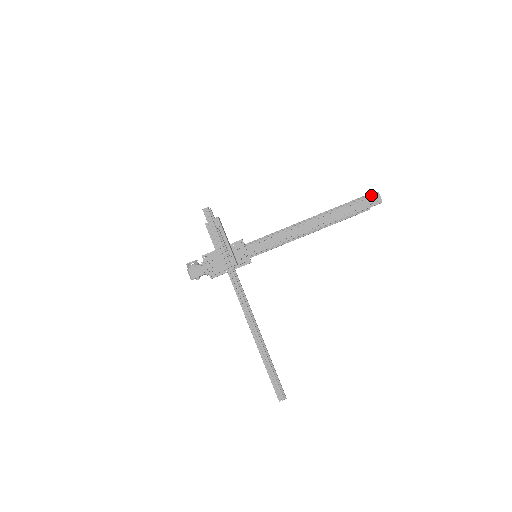
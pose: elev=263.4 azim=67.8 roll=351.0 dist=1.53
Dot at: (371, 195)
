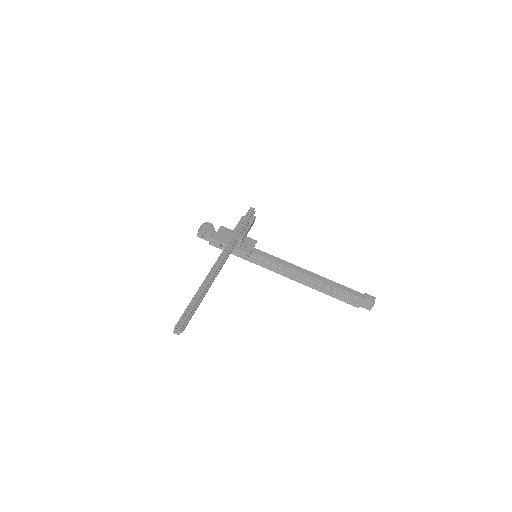
Dot at: (369, 295)
